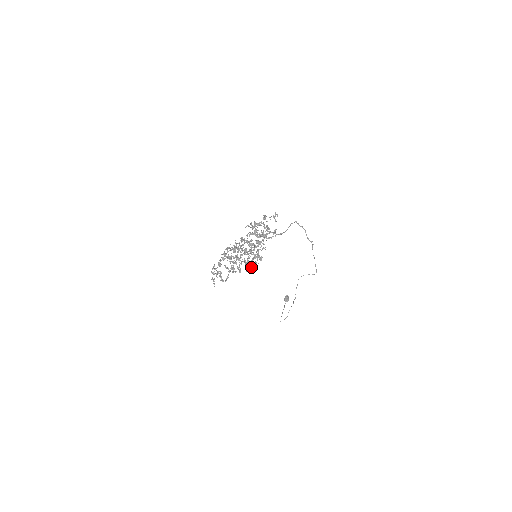
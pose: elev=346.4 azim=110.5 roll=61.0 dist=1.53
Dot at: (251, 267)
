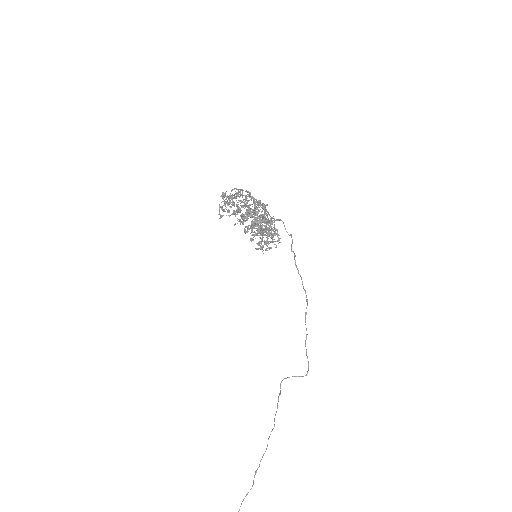
Dot at: (265, 235)
